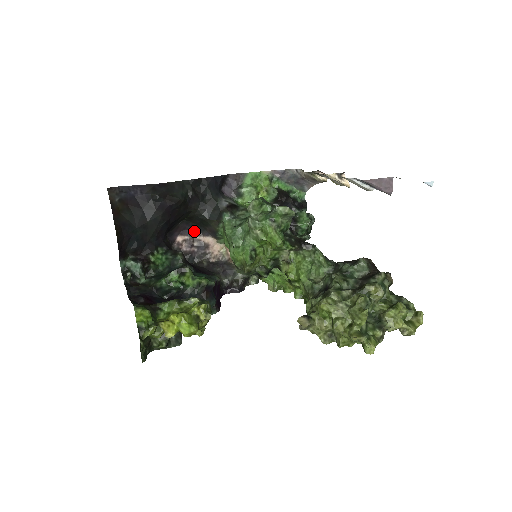
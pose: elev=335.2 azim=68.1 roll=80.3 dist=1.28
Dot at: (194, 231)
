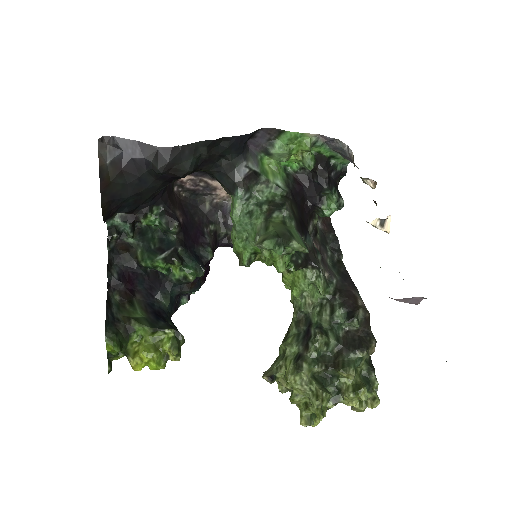
Dot at: (203, 173)
